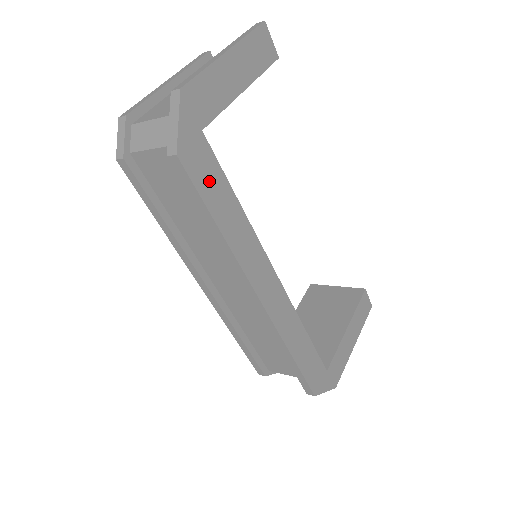
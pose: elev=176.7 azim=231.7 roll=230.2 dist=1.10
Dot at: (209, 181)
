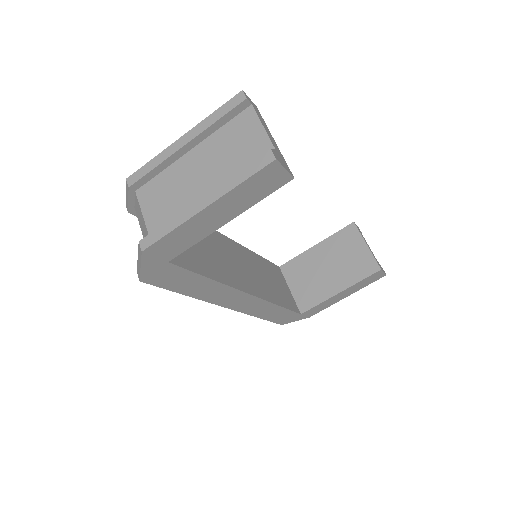
Dot at: (176, 280)
